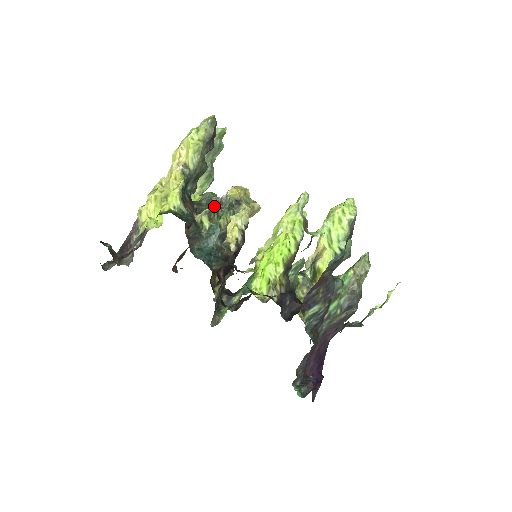
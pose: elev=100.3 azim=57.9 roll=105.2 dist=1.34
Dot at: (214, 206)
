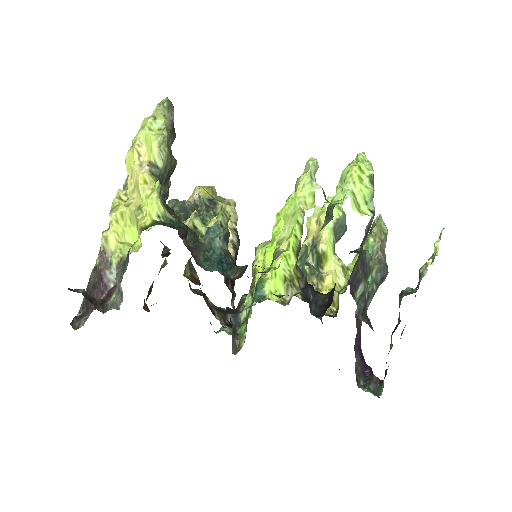
Dot at: (191, 210)
